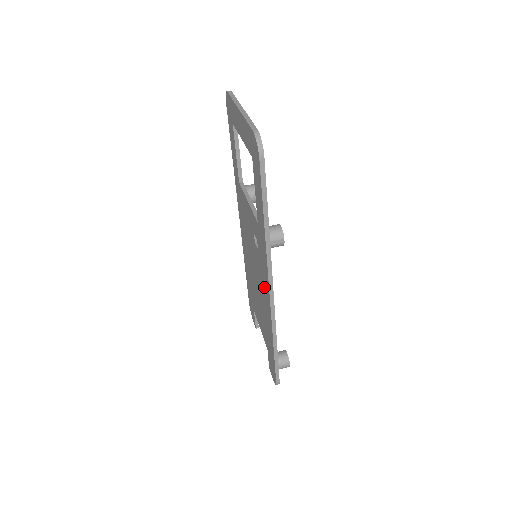
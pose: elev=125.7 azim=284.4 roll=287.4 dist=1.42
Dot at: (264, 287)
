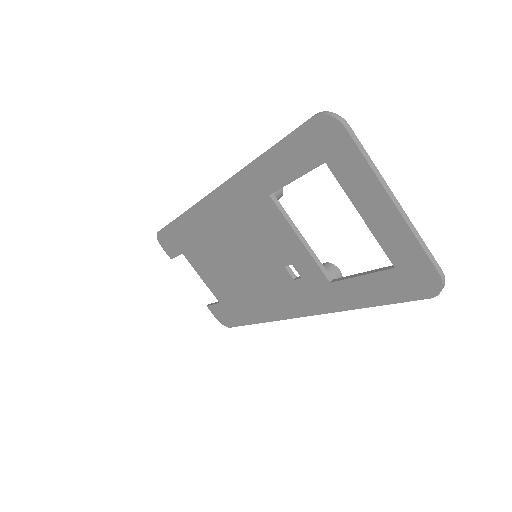
Dot at: (281, 300)
